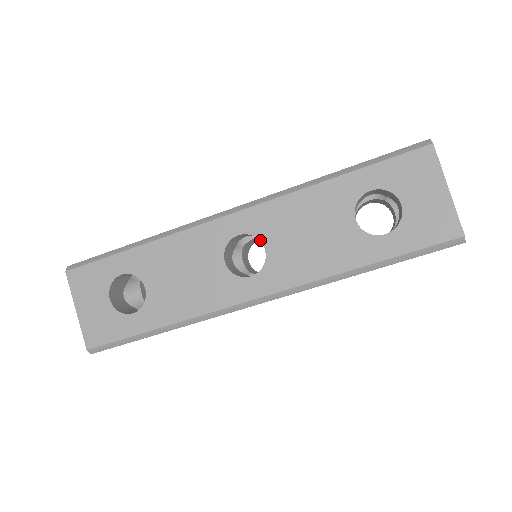
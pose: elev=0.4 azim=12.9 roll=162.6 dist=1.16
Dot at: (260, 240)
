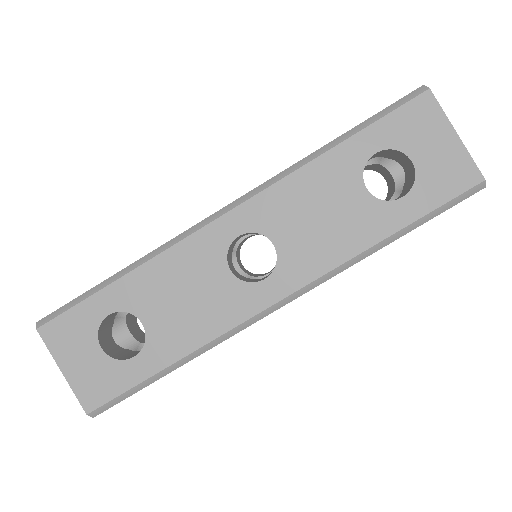
Dot at: (265, 236)
